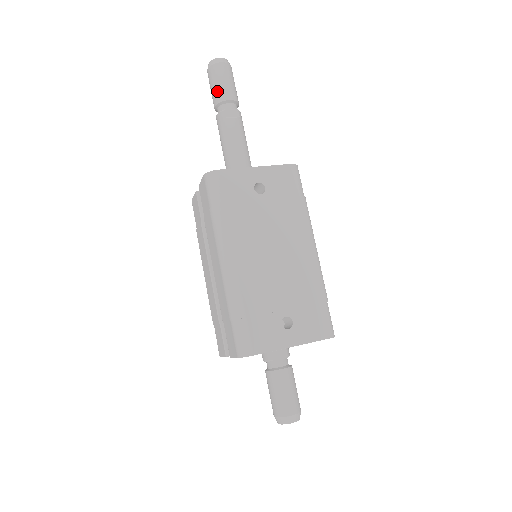
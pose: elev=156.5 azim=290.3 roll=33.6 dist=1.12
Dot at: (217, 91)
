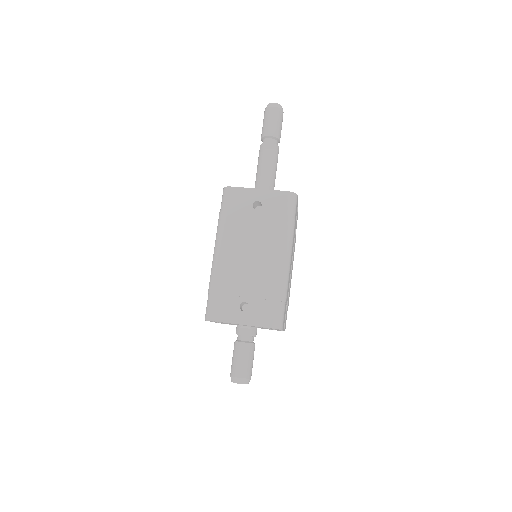
Dot at: (264, 128)
